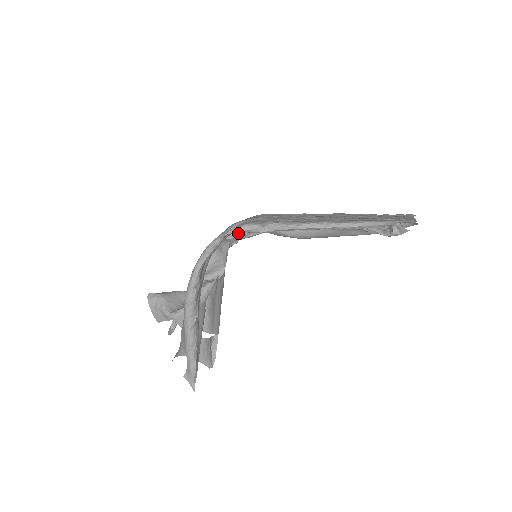
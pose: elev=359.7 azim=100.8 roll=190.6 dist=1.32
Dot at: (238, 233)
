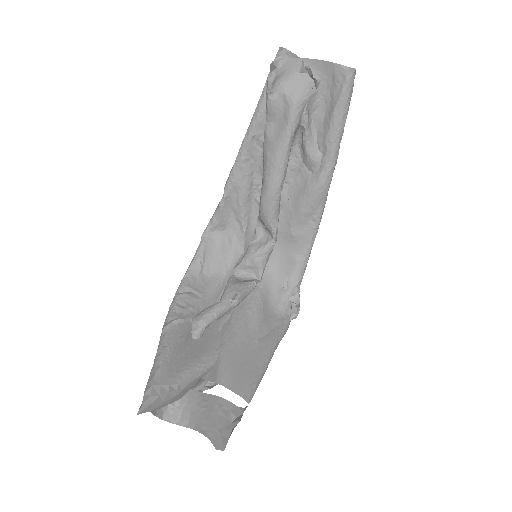
Dot at: (246, 252)
